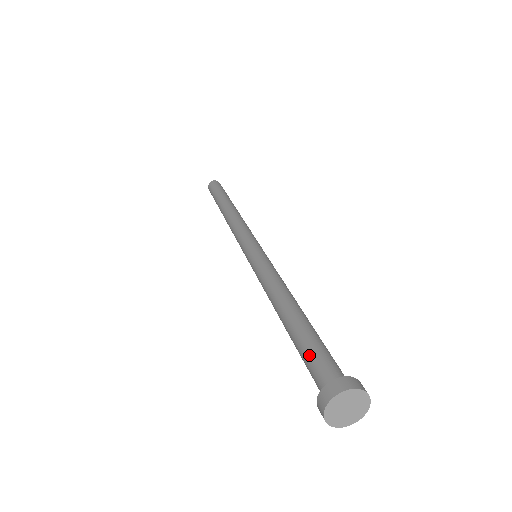
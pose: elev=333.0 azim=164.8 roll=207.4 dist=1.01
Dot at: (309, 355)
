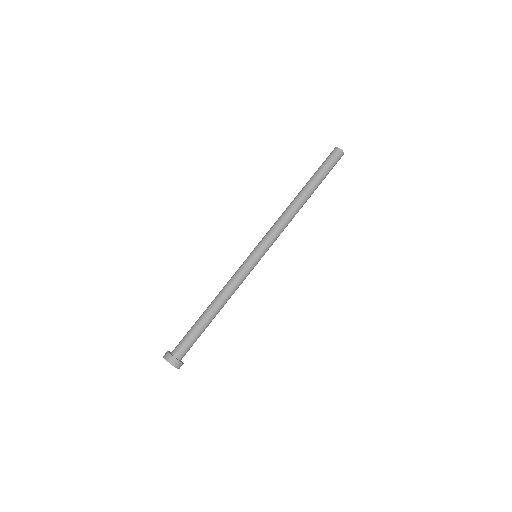
Dot at: (185, 335)
